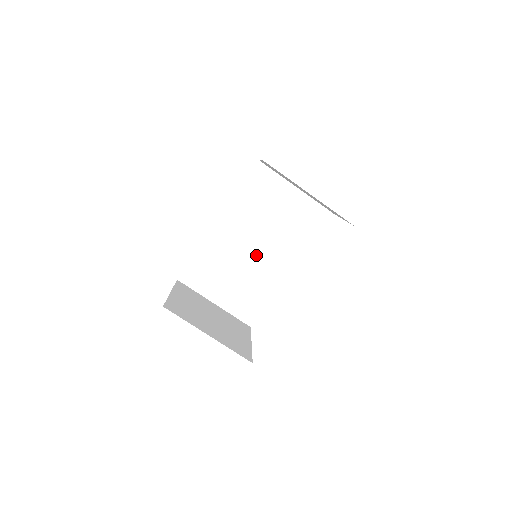
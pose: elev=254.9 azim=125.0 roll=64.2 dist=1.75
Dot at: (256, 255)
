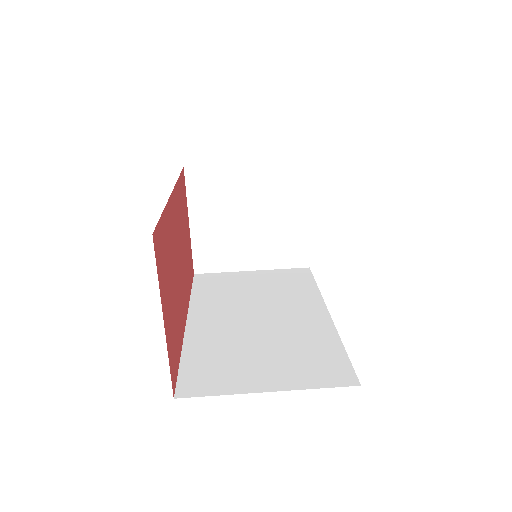
Dot at: (268, 321)
